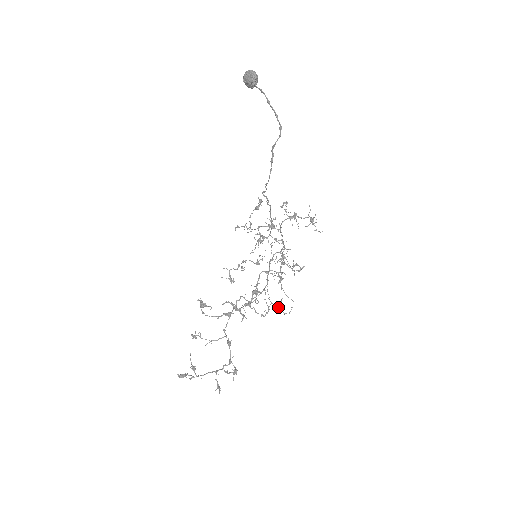
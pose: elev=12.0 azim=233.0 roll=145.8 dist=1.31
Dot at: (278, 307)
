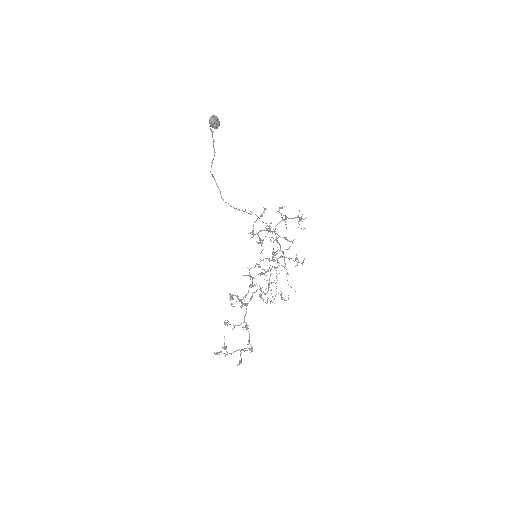
Dot at: occluded
